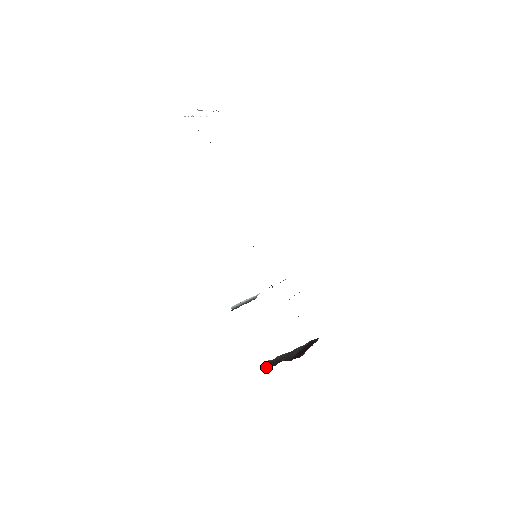
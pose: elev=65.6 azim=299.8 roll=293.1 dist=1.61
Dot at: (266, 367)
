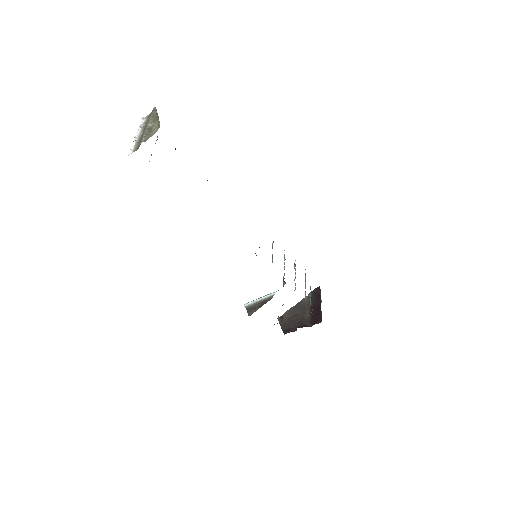
Dot at: (286, 333)
